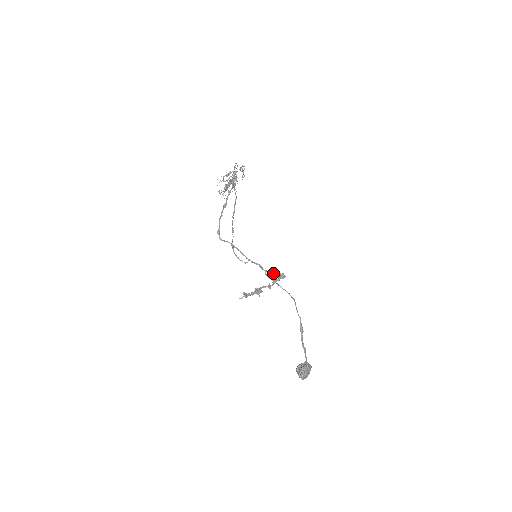
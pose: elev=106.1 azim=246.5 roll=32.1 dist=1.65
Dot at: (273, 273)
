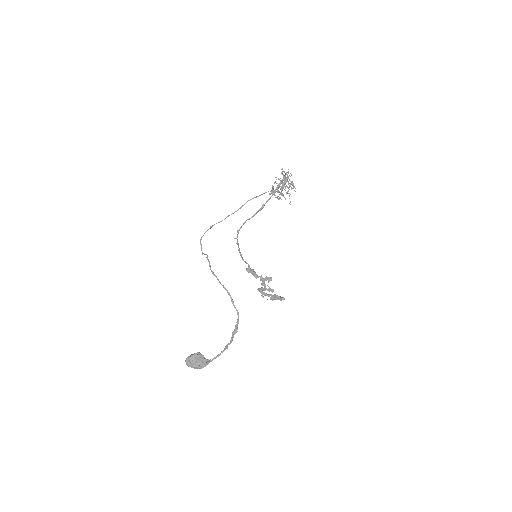
Dot at: (250, 272)
